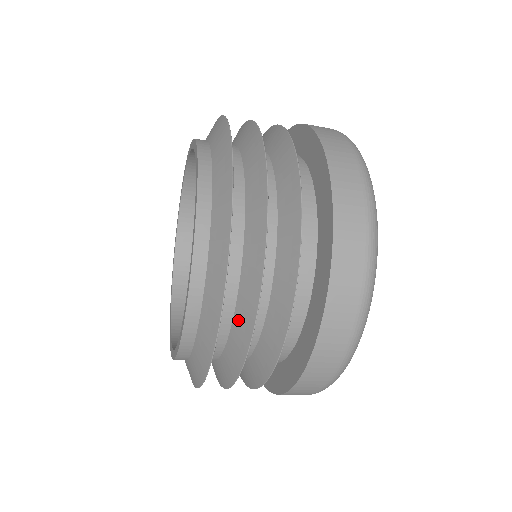
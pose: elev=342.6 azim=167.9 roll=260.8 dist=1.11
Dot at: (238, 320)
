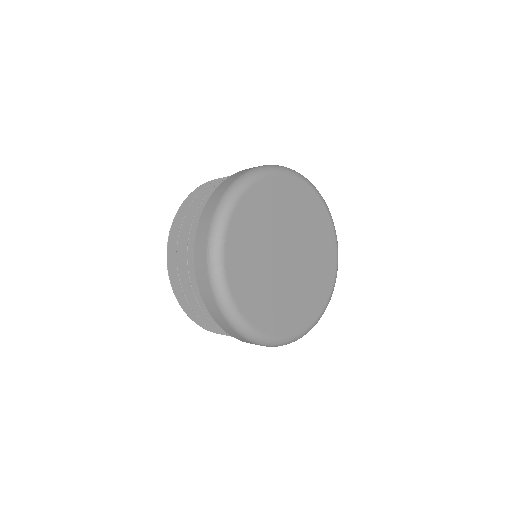
Dot at: occluded
